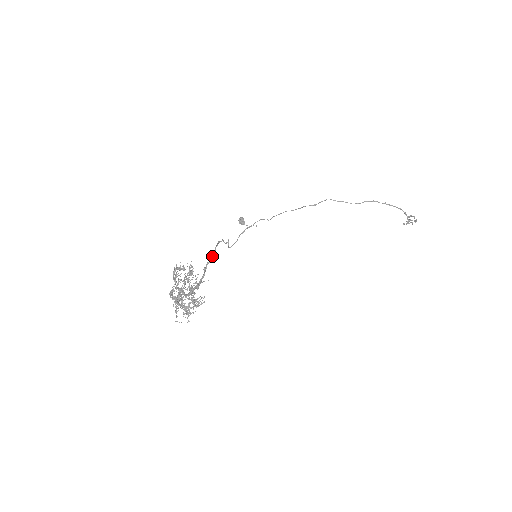
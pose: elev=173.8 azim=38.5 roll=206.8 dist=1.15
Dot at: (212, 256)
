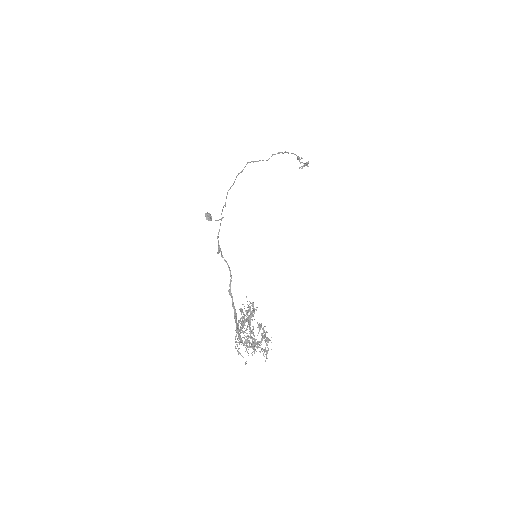
Dot at: (230, 275)
